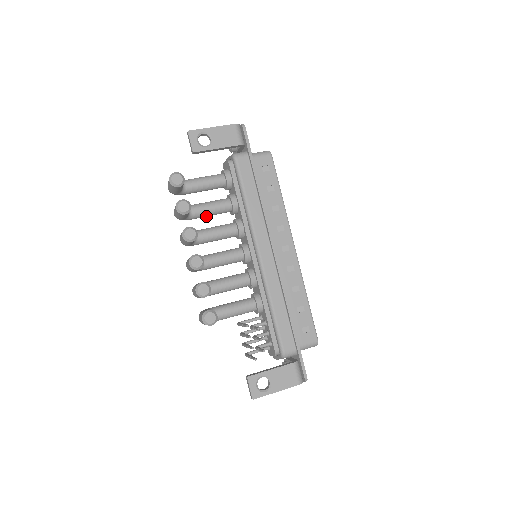
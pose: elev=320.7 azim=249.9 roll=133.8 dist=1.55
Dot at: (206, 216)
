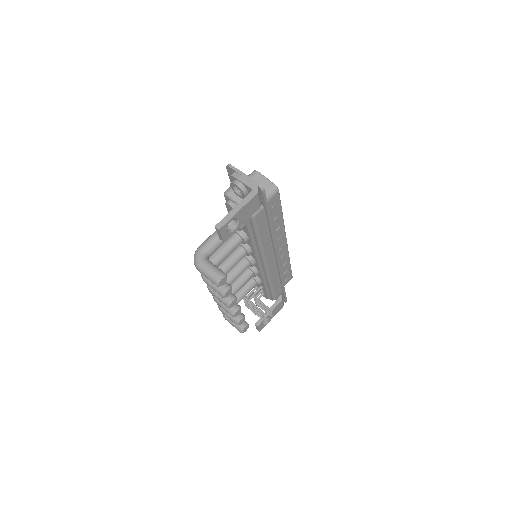
Dot at: occluded
